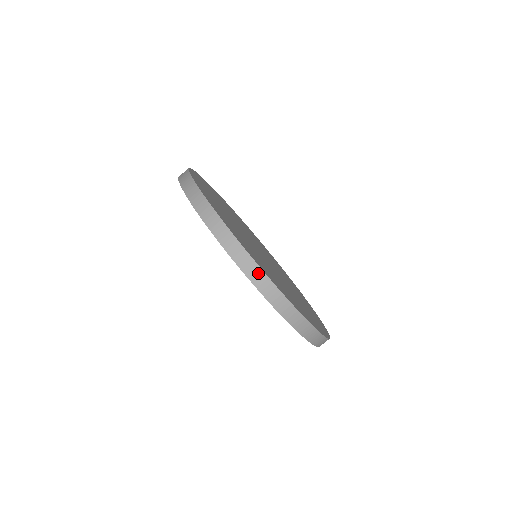
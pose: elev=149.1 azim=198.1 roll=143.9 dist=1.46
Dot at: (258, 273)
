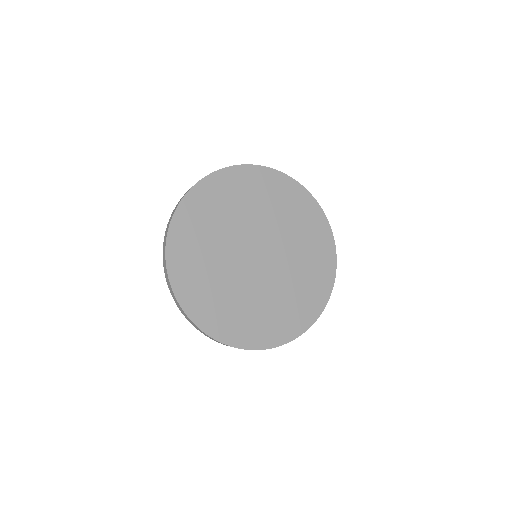
Dot at: (199, 329)
